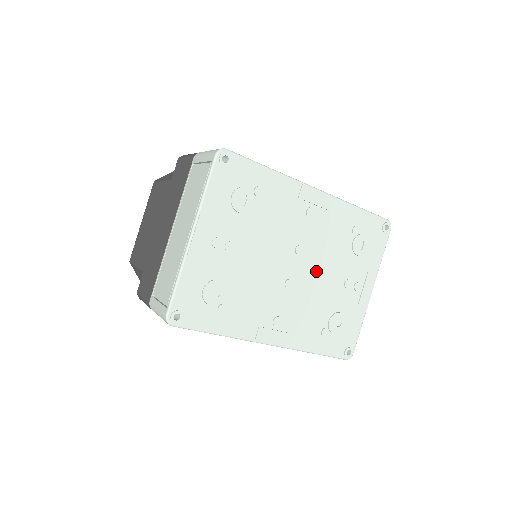
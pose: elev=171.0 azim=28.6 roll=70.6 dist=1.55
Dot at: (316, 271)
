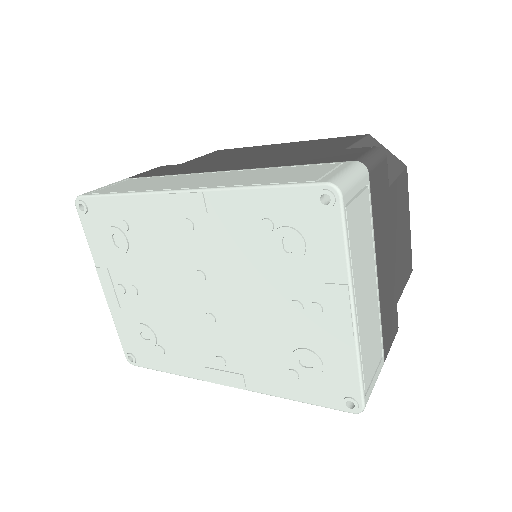
Dot at: (237, 297)
